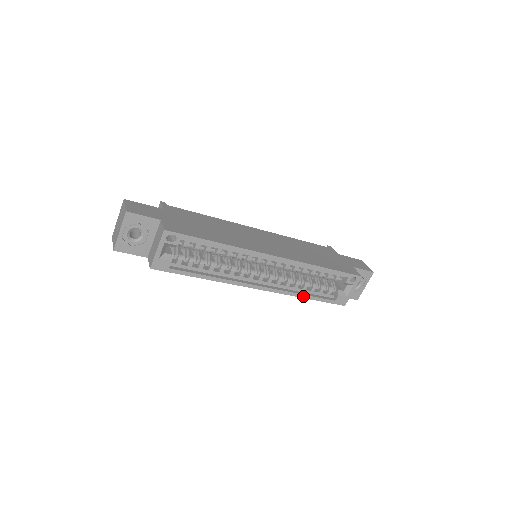
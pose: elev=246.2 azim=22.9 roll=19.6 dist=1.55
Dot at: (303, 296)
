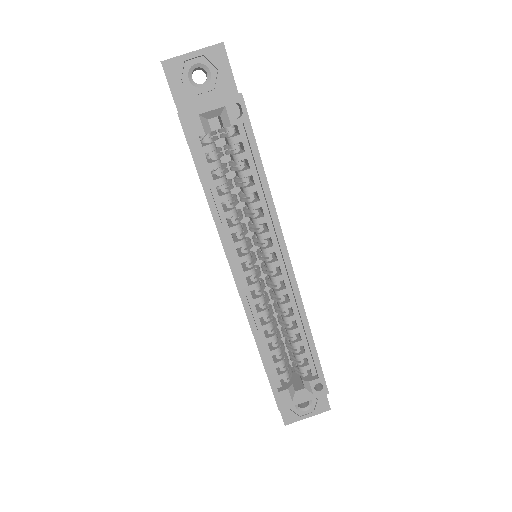
Dot at: (260, 346)
